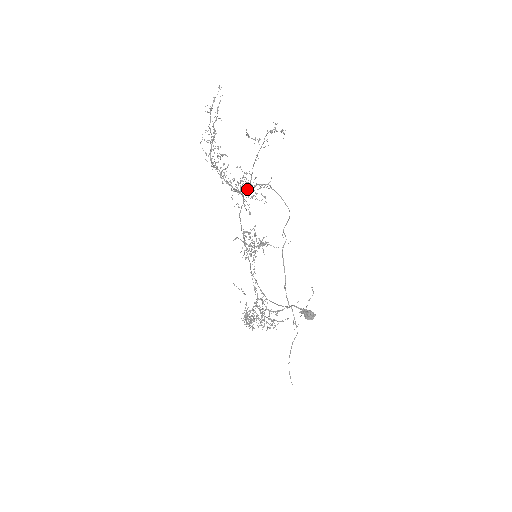
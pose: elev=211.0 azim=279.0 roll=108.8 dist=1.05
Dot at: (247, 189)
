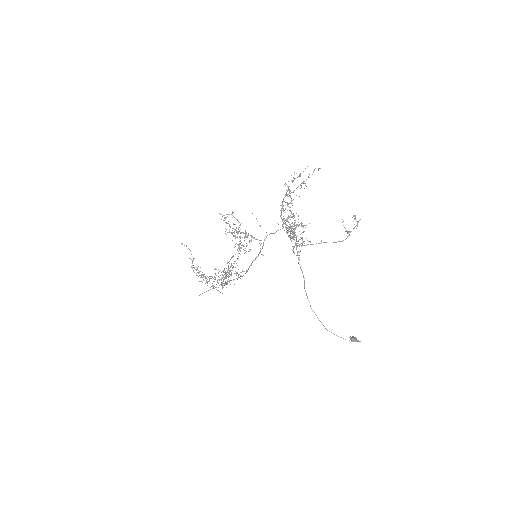
Dot at: occluded
